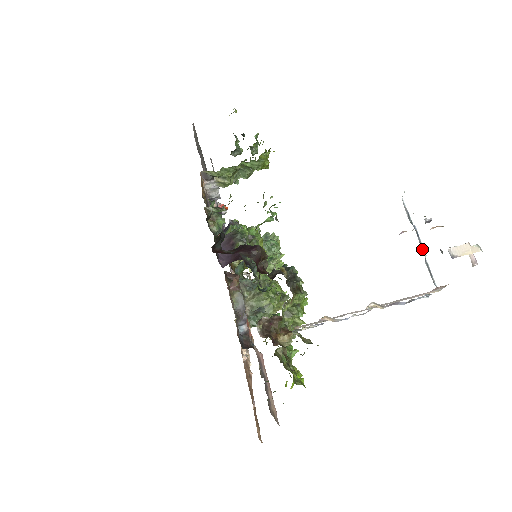
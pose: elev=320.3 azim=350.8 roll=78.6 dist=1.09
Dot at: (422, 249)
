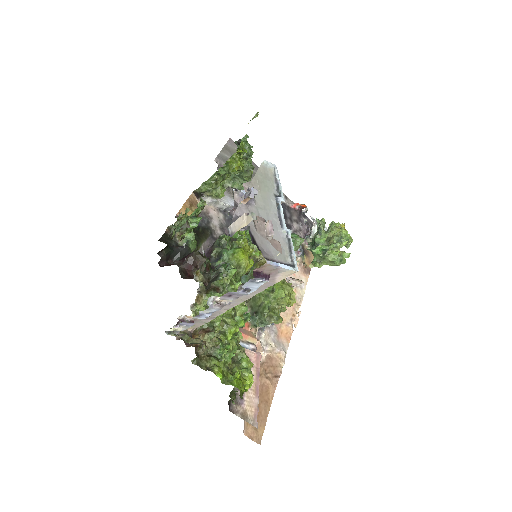
Dot at: (278, 224)
